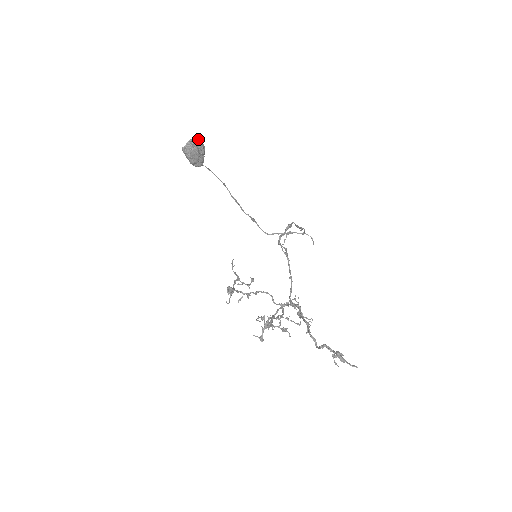
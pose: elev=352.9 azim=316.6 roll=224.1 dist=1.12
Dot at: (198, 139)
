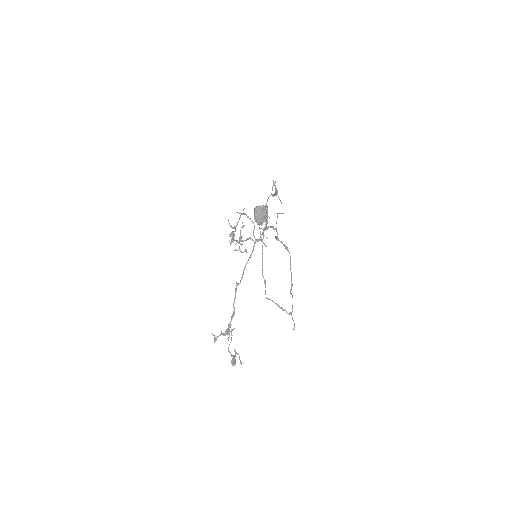
Dot at: occluded
